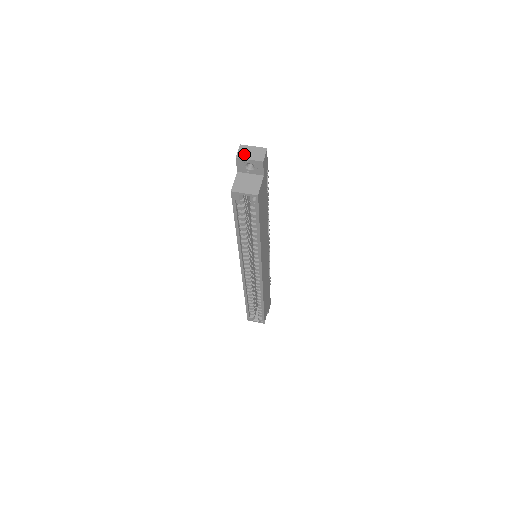
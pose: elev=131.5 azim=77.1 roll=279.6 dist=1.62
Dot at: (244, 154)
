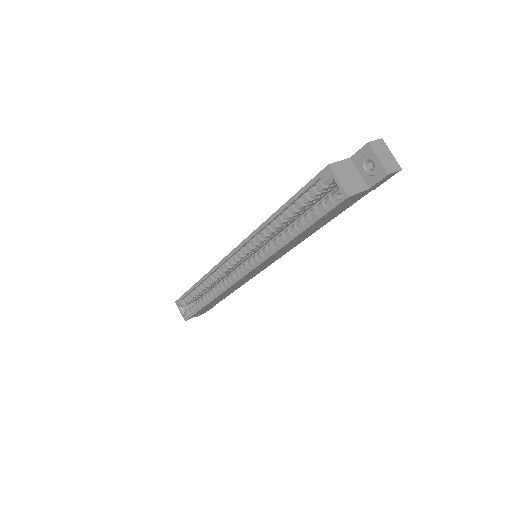
Dot at: (378, 148)
